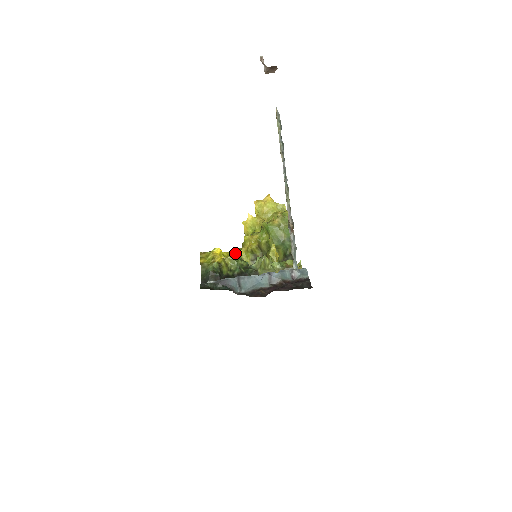
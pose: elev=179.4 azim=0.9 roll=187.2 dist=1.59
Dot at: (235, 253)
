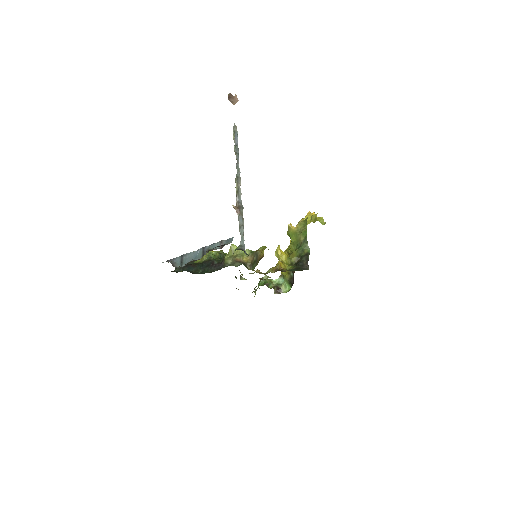
Dot at: (221, 250)
